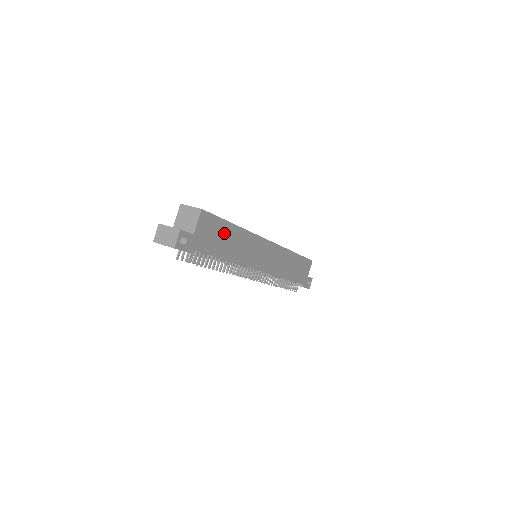
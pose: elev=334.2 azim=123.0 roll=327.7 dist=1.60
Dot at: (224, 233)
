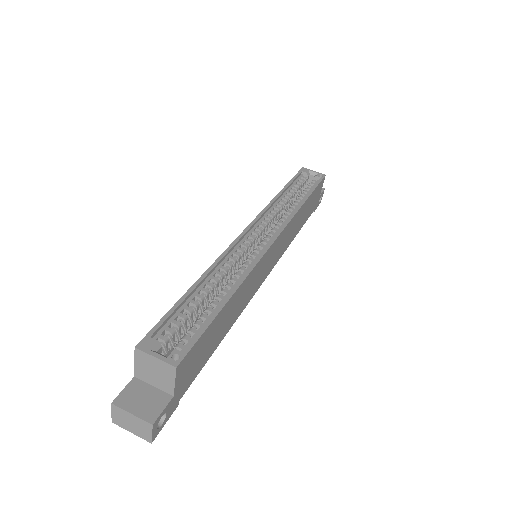
Dot at: (215, 329)
